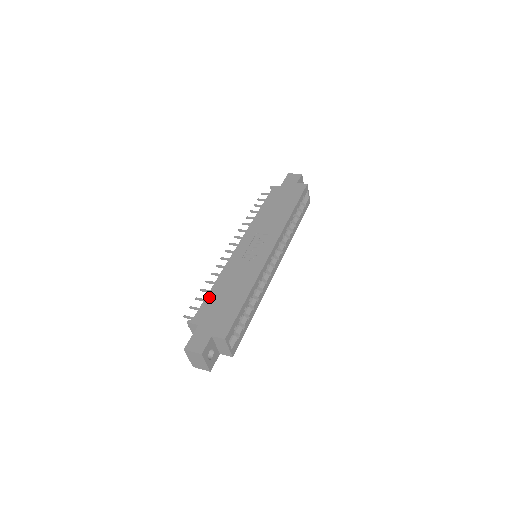
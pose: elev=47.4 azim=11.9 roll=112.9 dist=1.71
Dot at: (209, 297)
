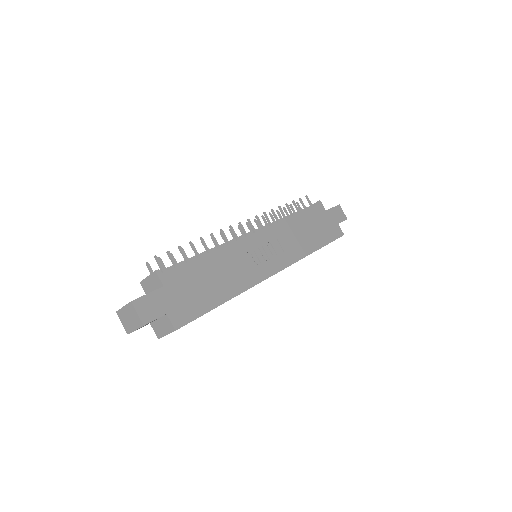
Dot at: (194, 264)
